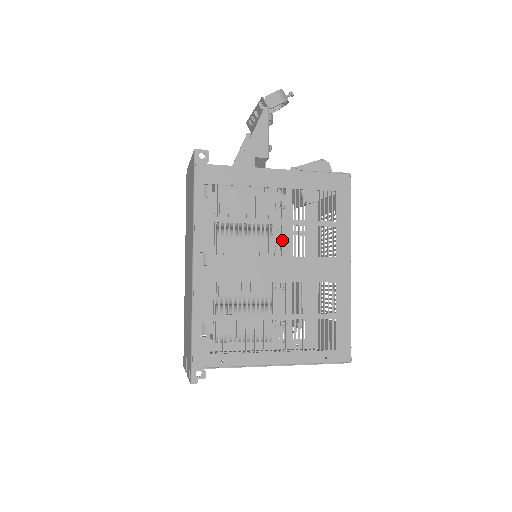
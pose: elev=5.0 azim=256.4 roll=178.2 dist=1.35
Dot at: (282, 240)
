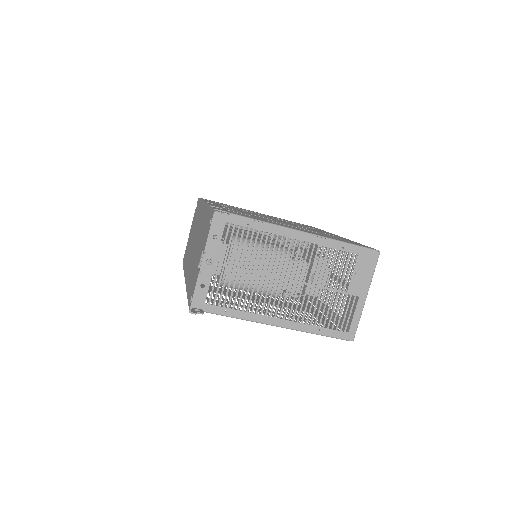
Dot at: (276, 219)
